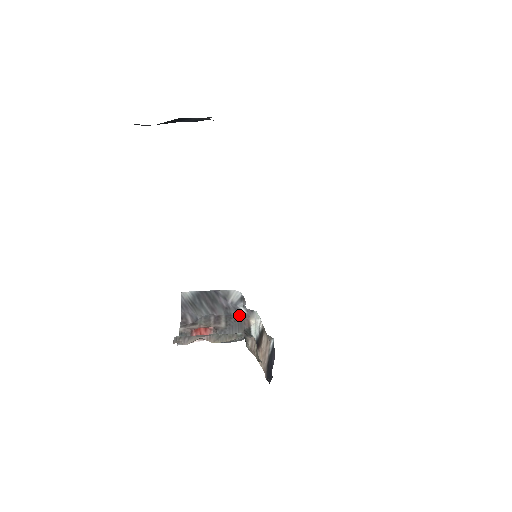
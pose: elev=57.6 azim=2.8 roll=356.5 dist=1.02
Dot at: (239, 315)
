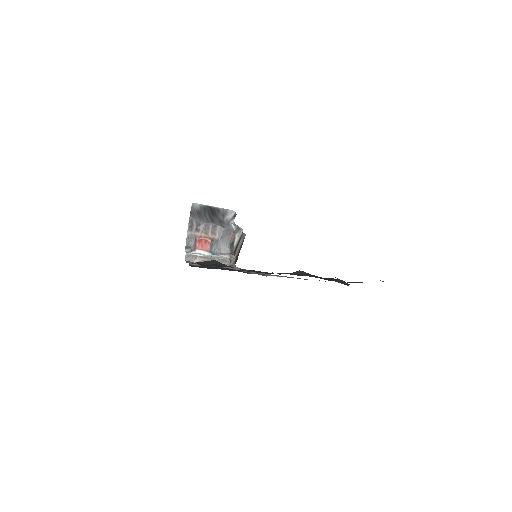
Dot at: (230, 230)
